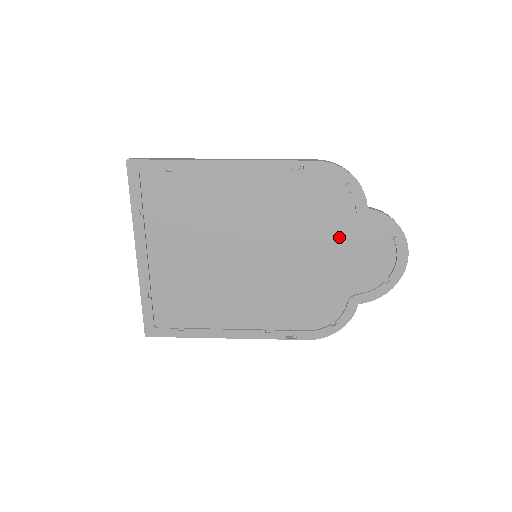
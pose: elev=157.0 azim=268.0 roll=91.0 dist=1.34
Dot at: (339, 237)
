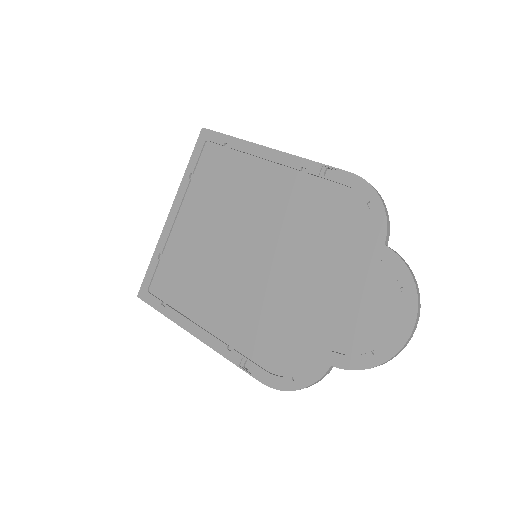
Dot at: (342, 268)
